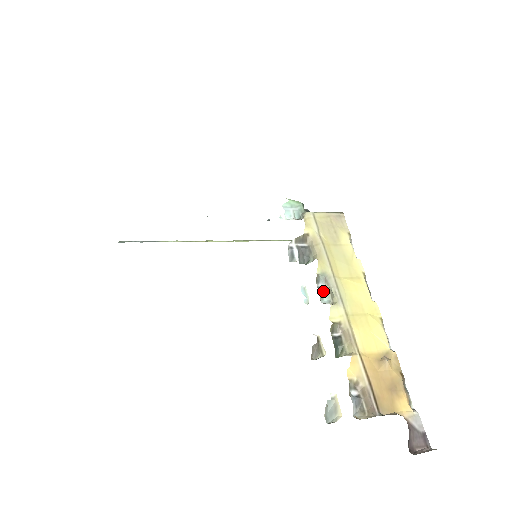
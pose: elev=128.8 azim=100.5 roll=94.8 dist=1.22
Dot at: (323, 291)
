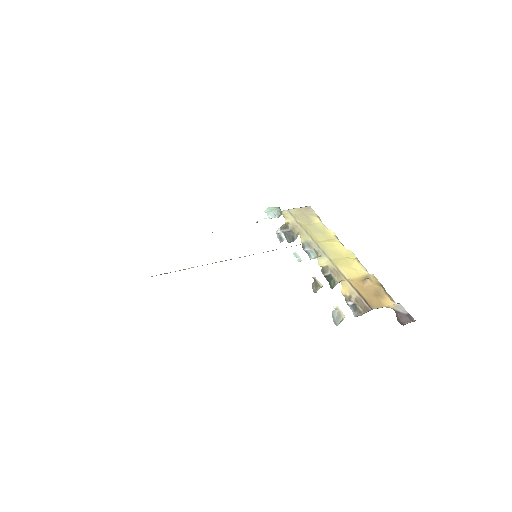
Dot at: (309, 252)
